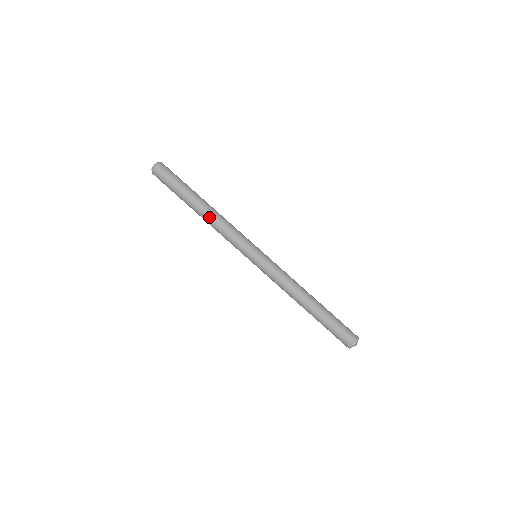
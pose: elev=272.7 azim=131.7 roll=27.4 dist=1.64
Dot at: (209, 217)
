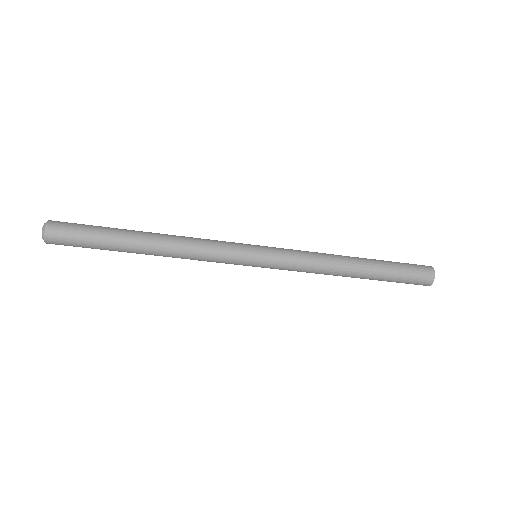
Dot at: occluded
